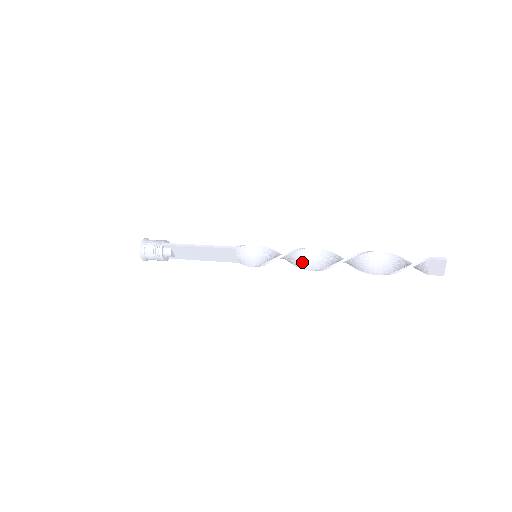
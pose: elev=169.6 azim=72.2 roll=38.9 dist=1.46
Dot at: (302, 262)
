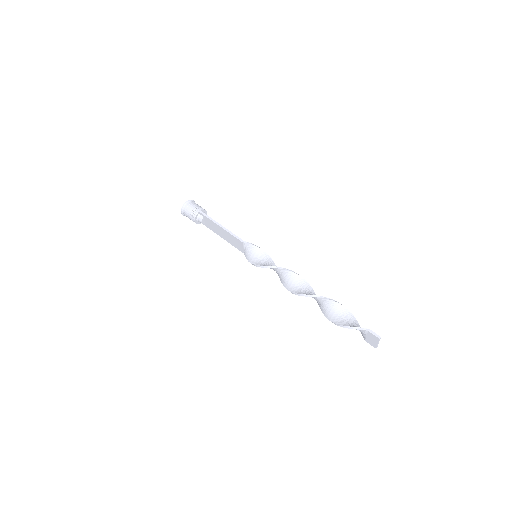
Dot at: (284, 279)
